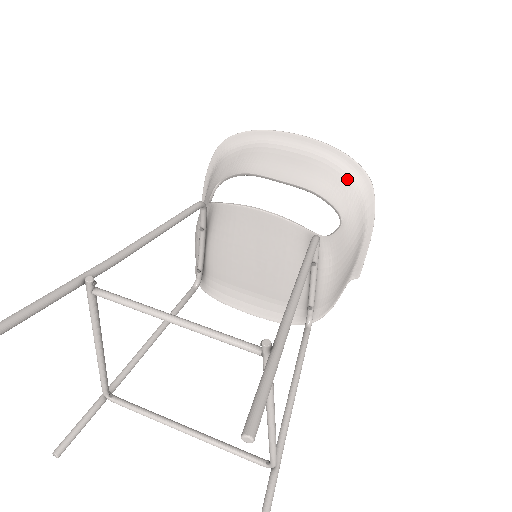
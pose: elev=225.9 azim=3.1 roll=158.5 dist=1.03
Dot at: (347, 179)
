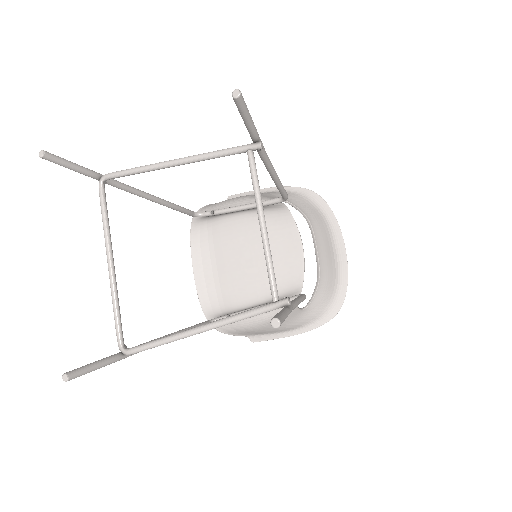
Dot at: (331, 298)
